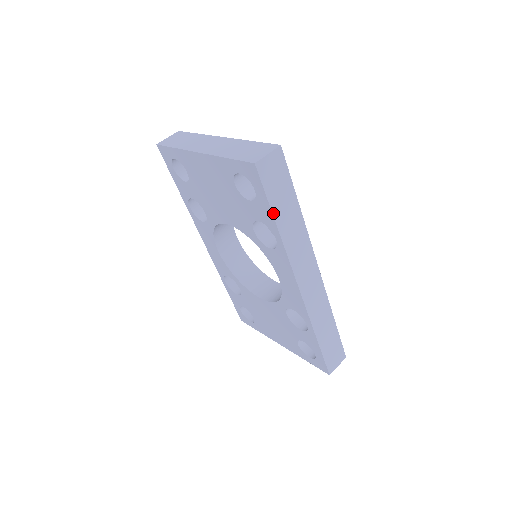
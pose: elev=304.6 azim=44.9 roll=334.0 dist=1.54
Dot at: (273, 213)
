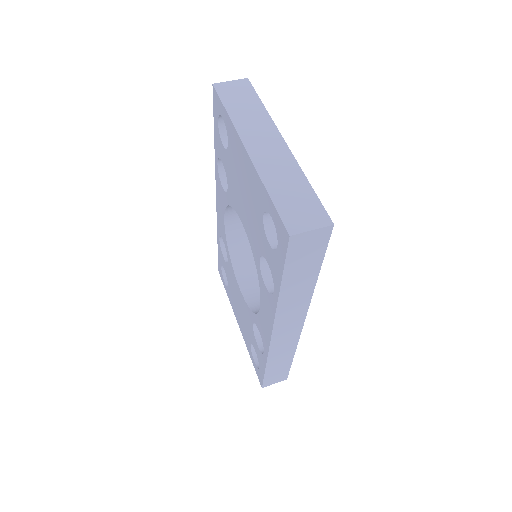
Dot at: (283, 278)
